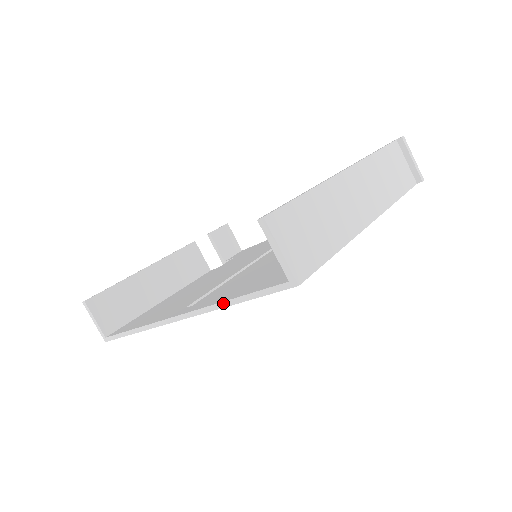
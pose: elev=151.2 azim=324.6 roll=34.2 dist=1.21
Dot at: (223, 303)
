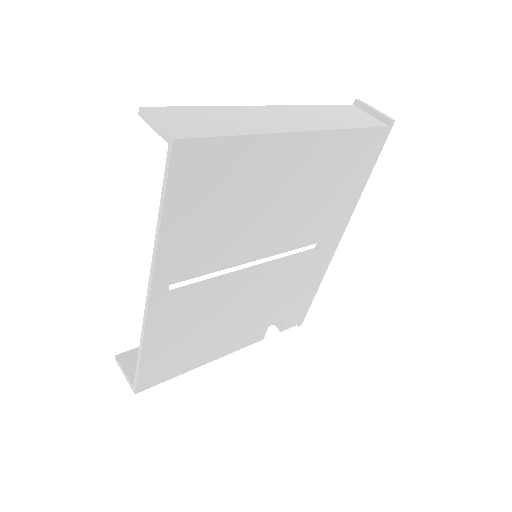
Dot at: (157, 229)
